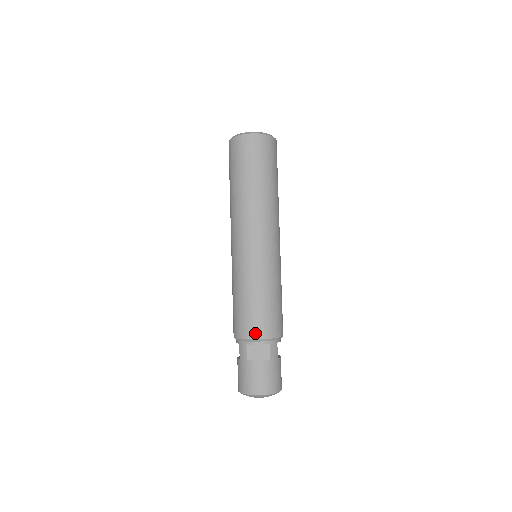
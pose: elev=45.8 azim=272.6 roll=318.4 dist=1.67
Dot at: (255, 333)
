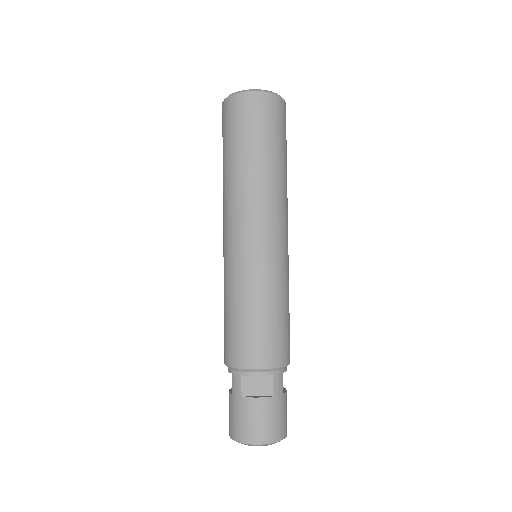
Dot at: (253, 361)
